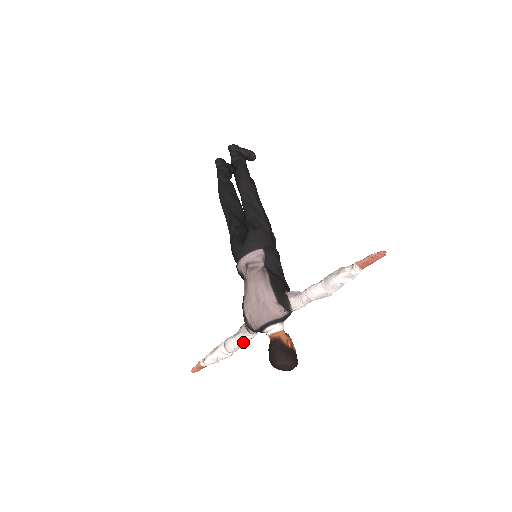
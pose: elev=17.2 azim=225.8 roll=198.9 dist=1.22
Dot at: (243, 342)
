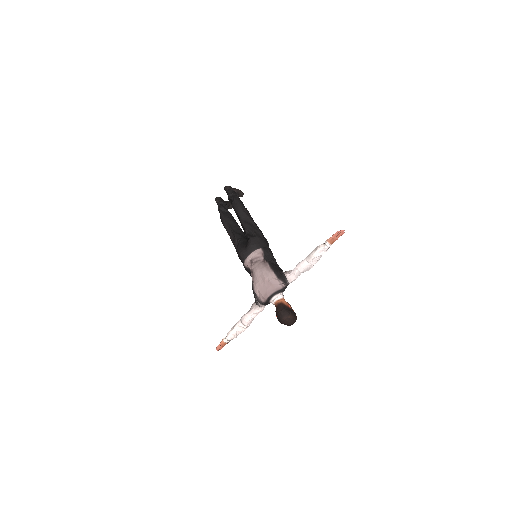
Dot at: (255, 315)
